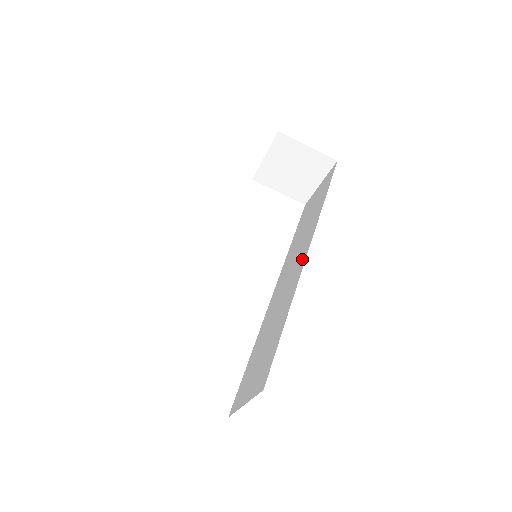
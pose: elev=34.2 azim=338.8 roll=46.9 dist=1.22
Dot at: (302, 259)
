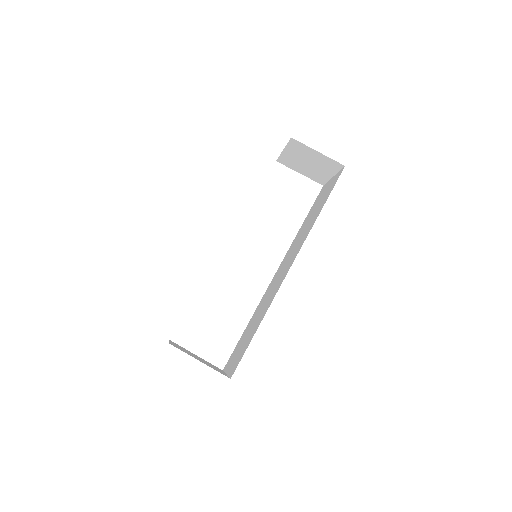
Dot at: (287, 270)
